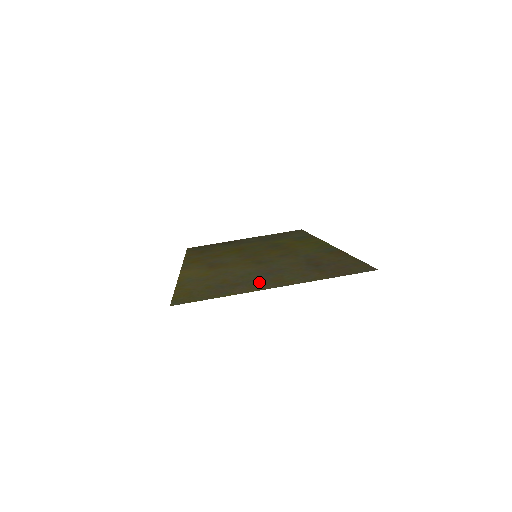
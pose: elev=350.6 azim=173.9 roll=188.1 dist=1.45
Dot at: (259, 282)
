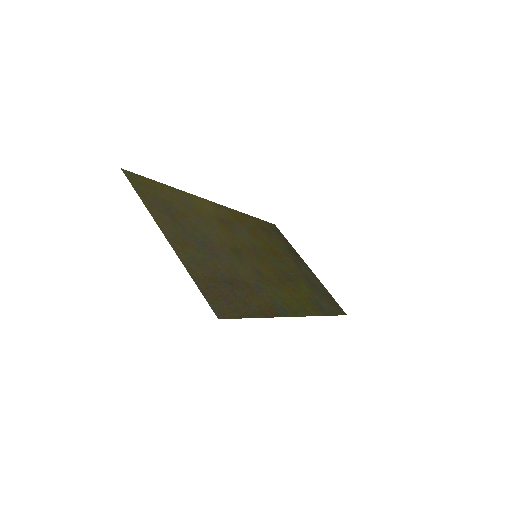
Dot at: (180, 232)
